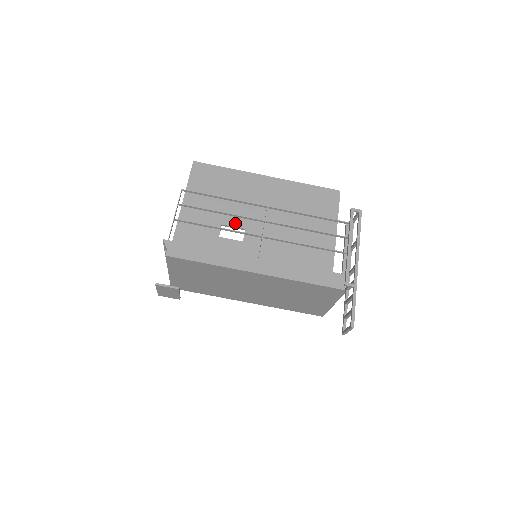
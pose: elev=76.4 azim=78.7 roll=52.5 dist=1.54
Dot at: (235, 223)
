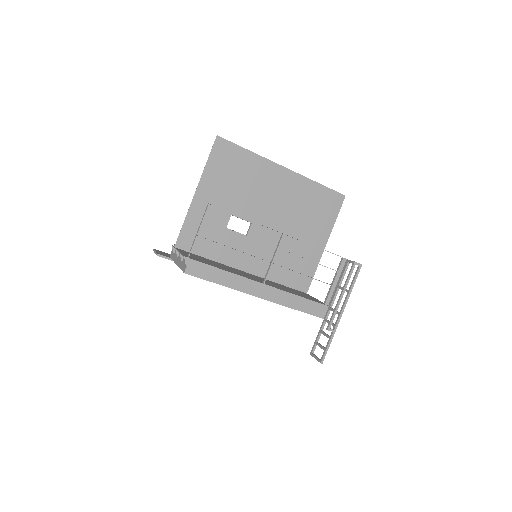
Dot at: (244, 215)
